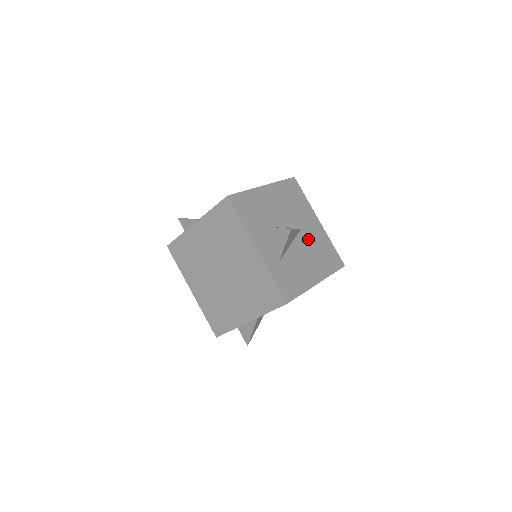
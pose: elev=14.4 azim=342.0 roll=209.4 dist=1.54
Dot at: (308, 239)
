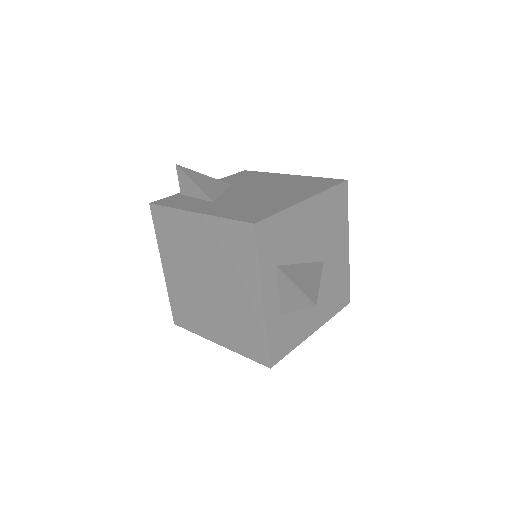
Dot at: (326, 274)
